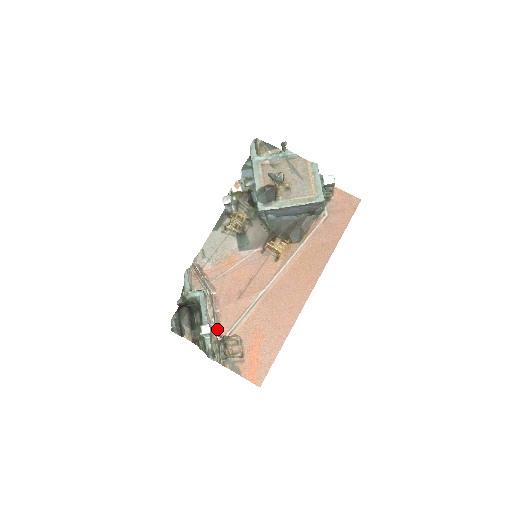
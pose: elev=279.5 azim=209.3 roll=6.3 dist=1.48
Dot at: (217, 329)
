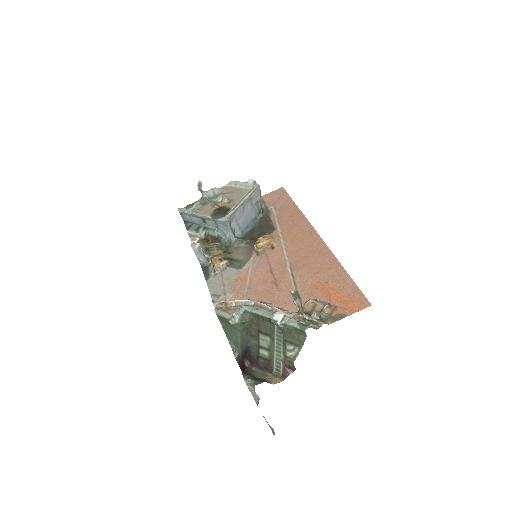
Dot at: (287, 314)
